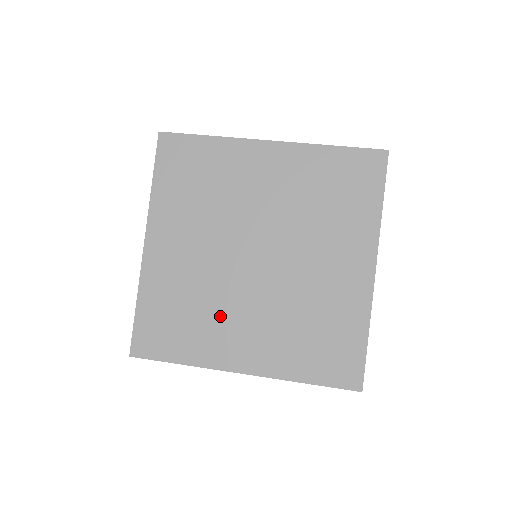
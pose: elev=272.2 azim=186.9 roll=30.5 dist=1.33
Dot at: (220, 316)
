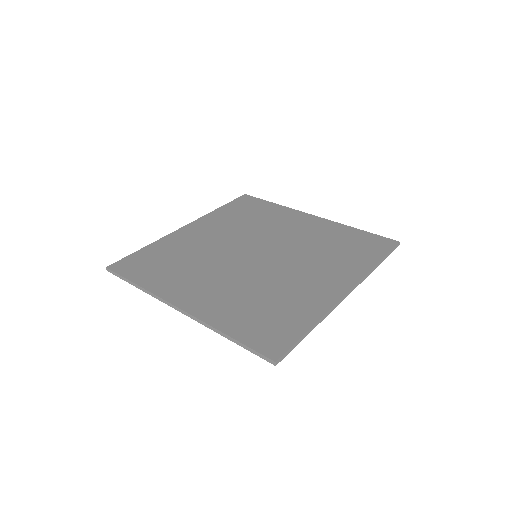
Dot at: (287, 286)
